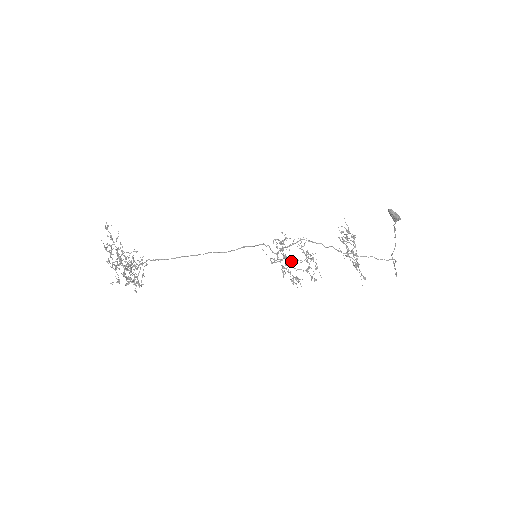
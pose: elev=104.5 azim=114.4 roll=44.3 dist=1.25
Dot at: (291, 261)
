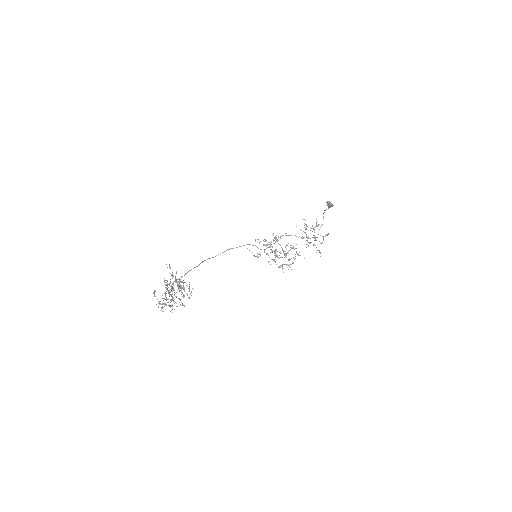
Dot at: (281, 253)
